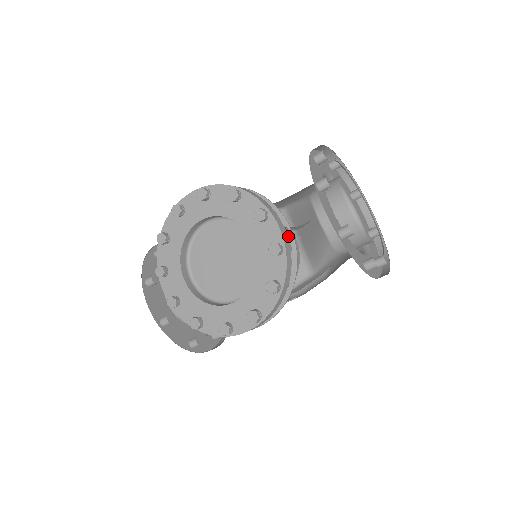
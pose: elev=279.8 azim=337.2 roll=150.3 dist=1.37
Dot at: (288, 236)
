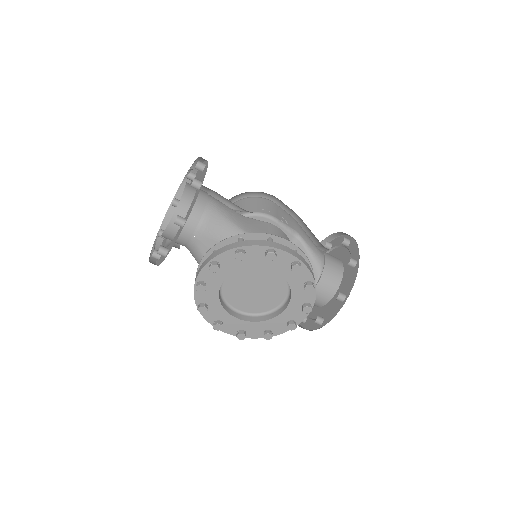
Dot at: occluded
